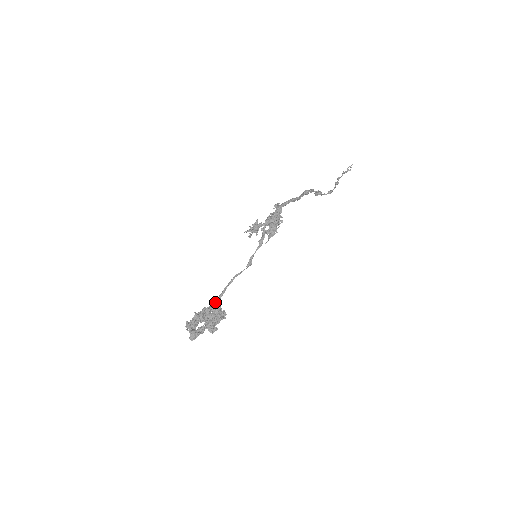
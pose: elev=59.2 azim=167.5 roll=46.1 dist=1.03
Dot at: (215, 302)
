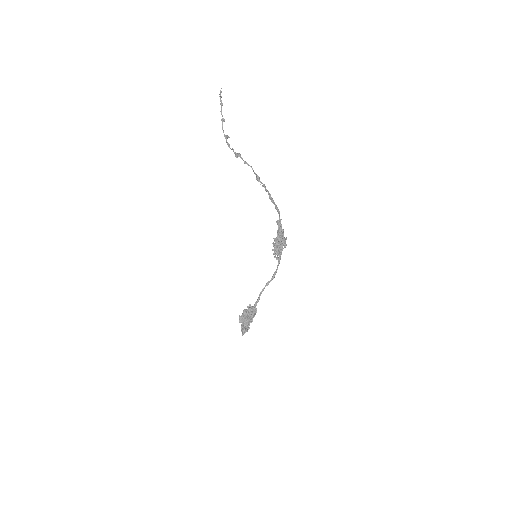
Dot at: (255, 307)
